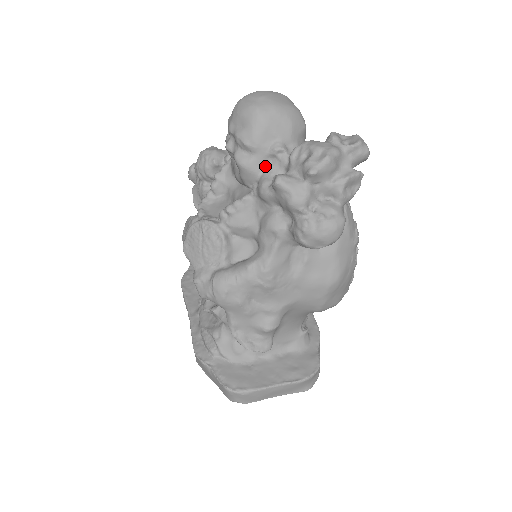
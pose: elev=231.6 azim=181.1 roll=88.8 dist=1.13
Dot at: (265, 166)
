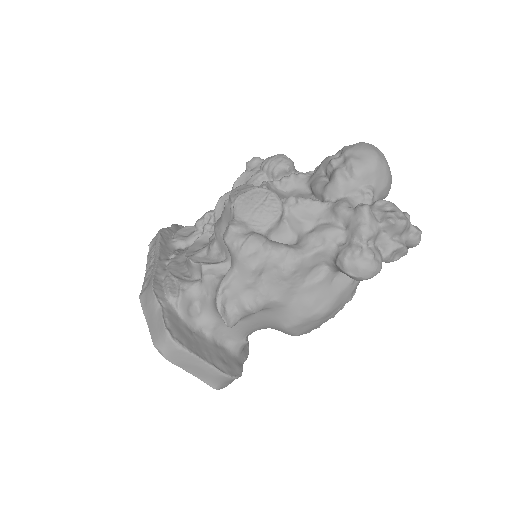
Dot at: (351, 194)
